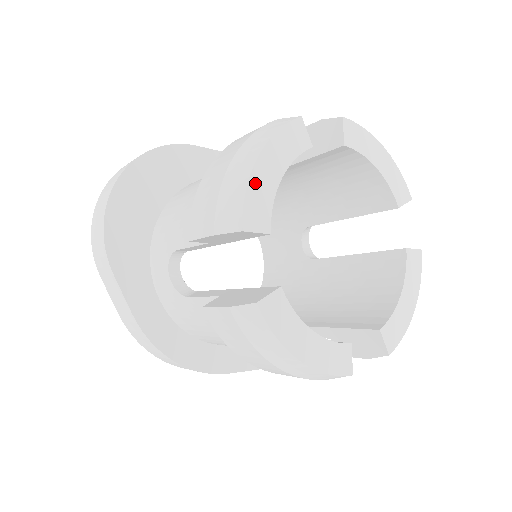
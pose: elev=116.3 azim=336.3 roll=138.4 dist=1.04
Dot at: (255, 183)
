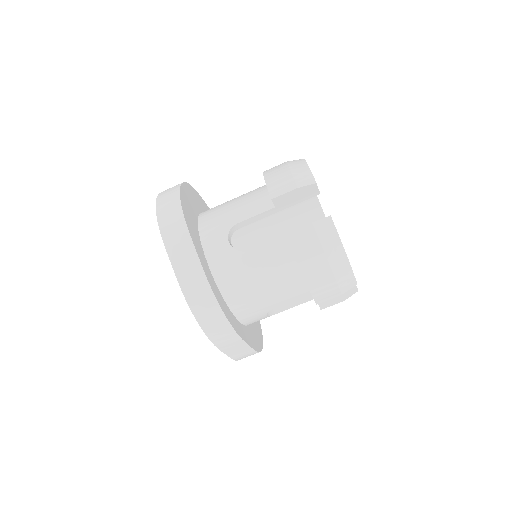
Dot at: occluded
